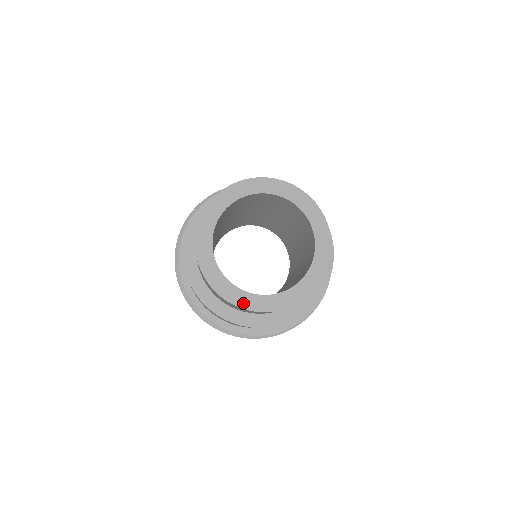
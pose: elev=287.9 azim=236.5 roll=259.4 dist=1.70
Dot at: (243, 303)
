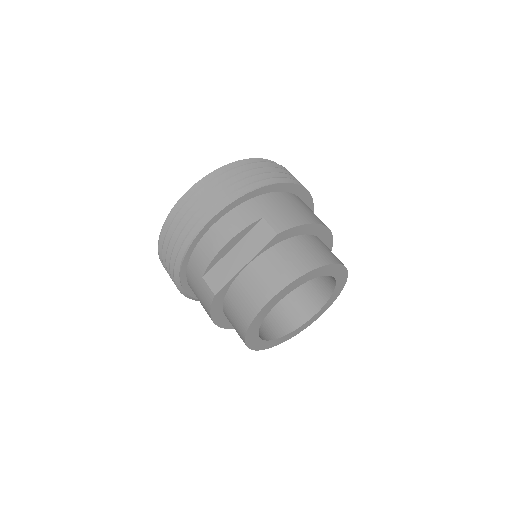
Dot at: (279, 342)
